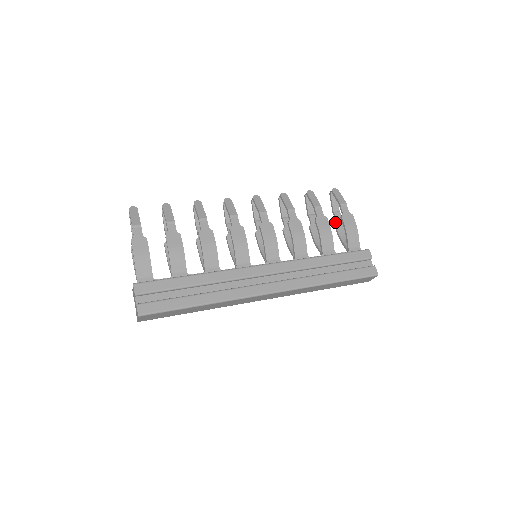
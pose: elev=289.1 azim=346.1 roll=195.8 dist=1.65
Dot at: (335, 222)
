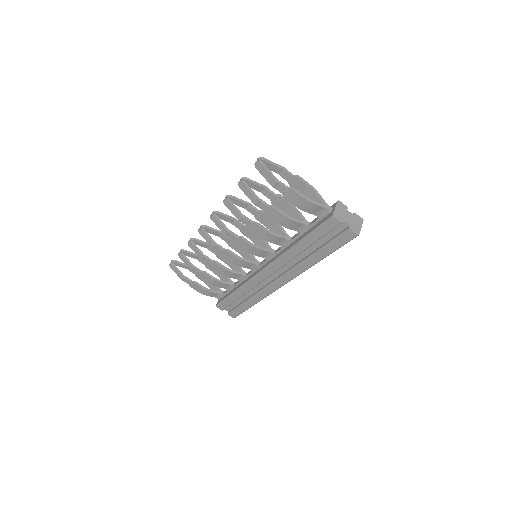
Dot at: occluded
